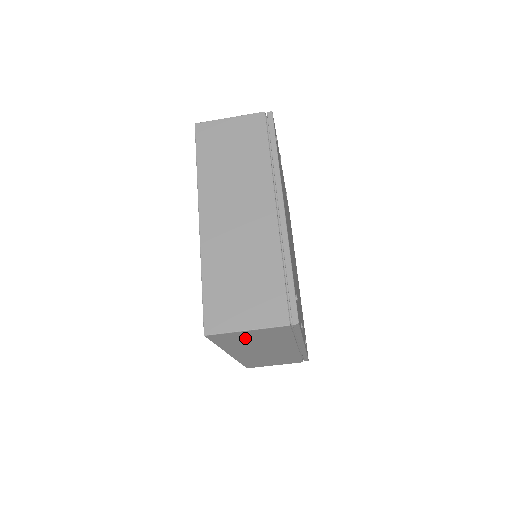
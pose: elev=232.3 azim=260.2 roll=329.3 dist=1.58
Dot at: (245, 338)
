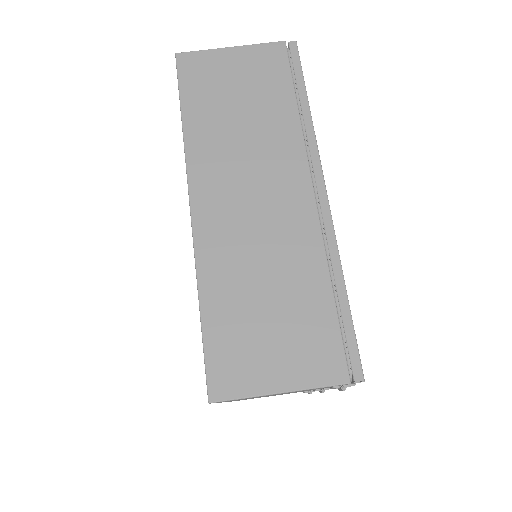
Dot at: (226, 86)
